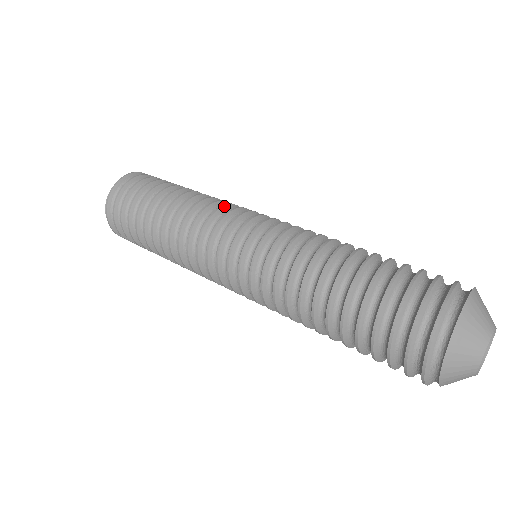
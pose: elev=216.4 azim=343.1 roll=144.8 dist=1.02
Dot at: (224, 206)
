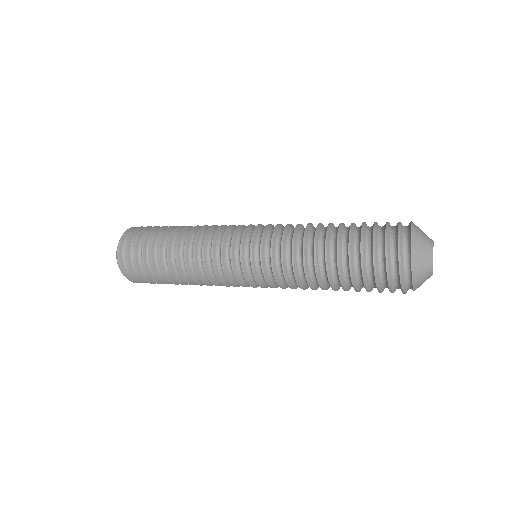
Dot at: (214, 243)
